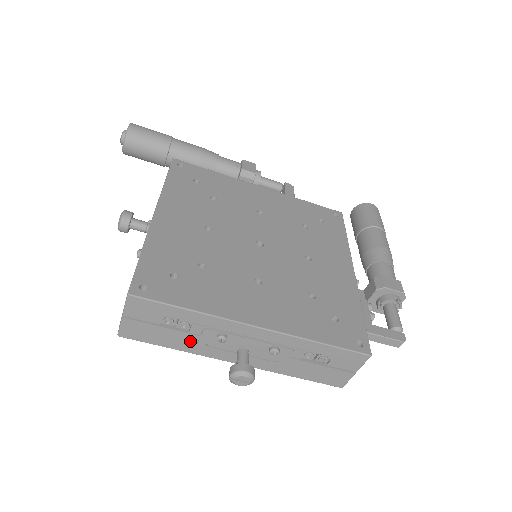
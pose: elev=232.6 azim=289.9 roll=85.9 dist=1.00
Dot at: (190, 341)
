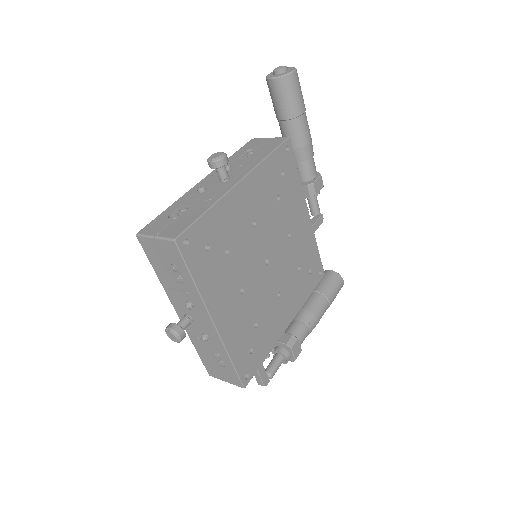
Dot at: (171, 284)
